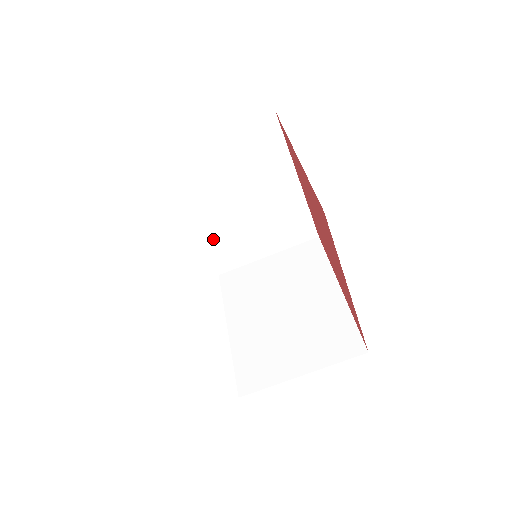
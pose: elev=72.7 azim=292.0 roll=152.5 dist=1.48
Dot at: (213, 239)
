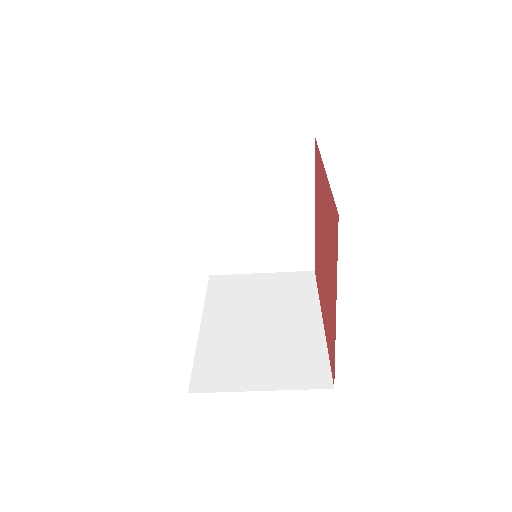
Dot at: occluded
